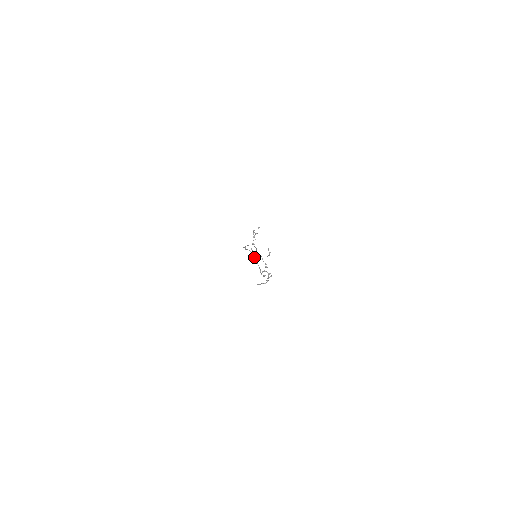
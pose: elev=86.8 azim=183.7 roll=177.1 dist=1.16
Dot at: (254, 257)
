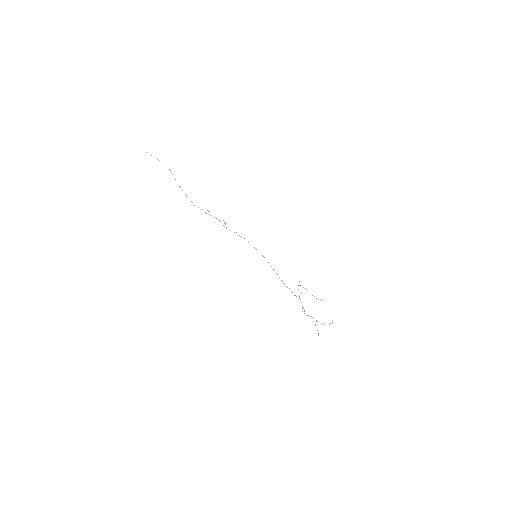
Dot at: occluded
